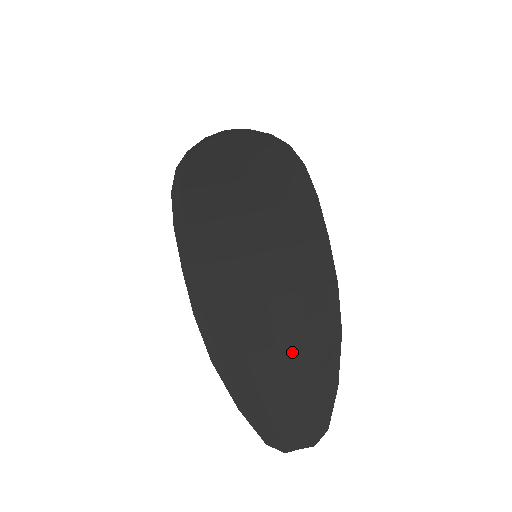
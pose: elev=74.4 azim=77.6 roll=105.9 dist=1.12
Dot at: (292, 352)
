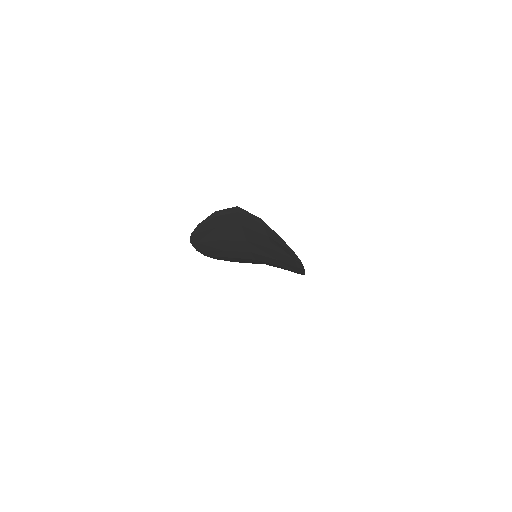
Dot at: occluded
